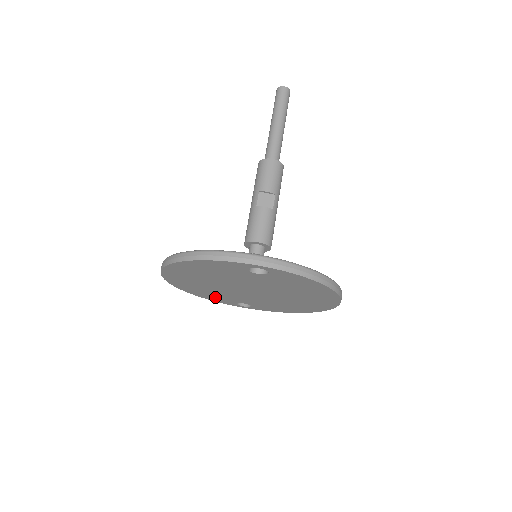
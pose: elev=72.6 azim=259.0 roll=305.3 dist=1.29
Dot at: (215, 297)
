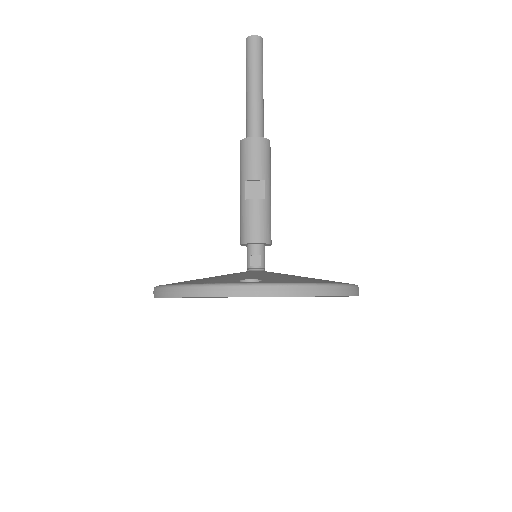
Dot at: occluded
